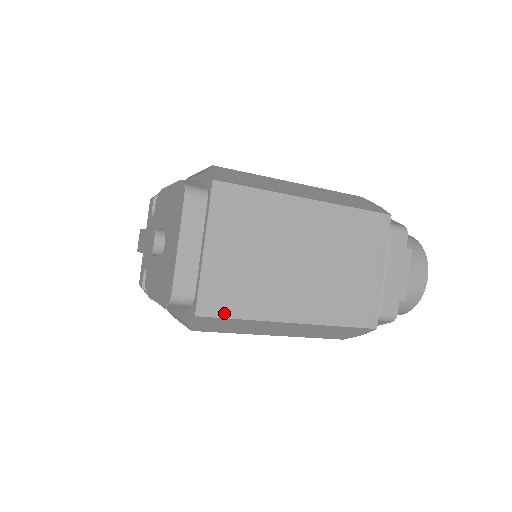
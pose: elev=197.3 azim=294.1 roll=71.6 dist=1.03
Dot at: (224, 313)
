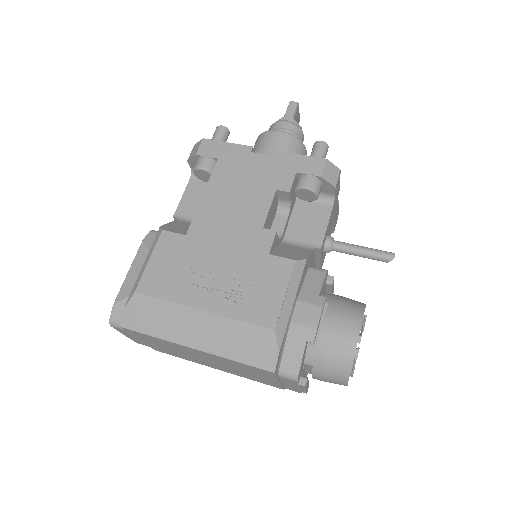
Dot at: (170, 354)
